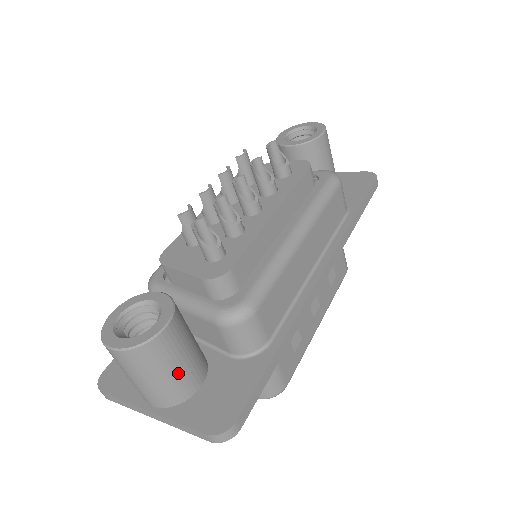
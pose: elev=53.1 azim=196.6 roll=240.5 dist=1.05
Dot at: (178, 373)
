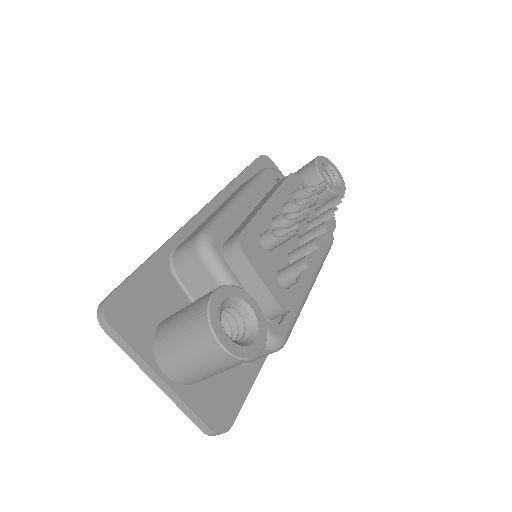
Dot at: (221, 372)
